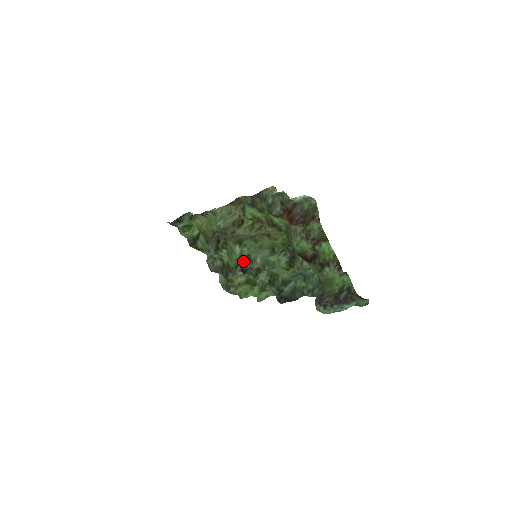
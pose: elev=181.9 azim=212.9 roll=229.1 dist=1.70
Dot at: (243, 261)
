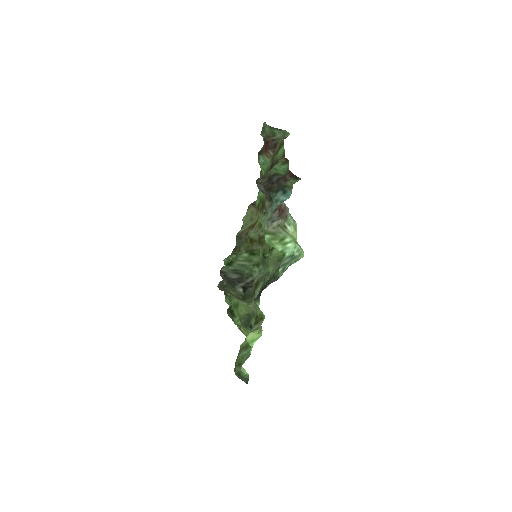
Dot at: (250, 282)
